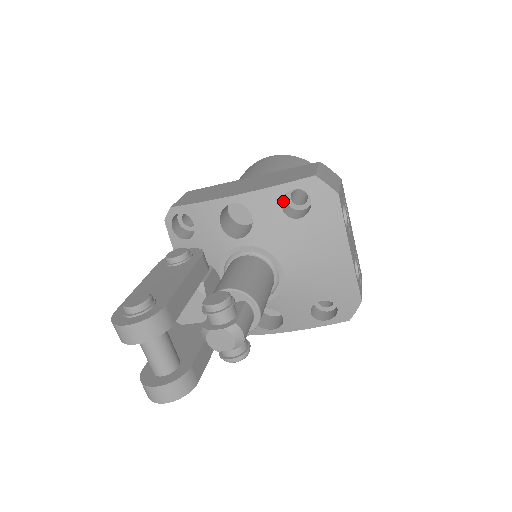
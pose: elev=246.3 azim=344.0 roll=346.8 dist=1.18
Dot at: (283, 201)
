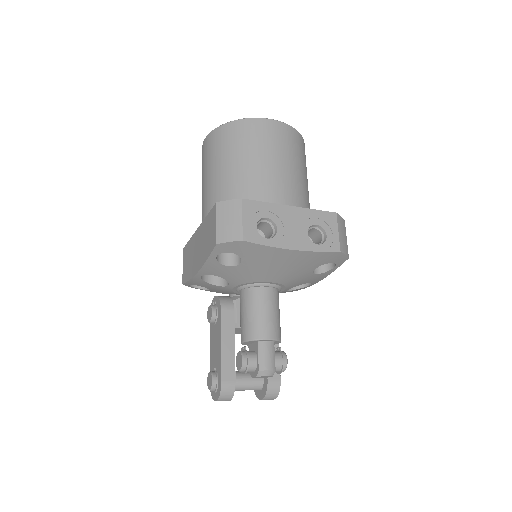
Dot at: (222, 256)
